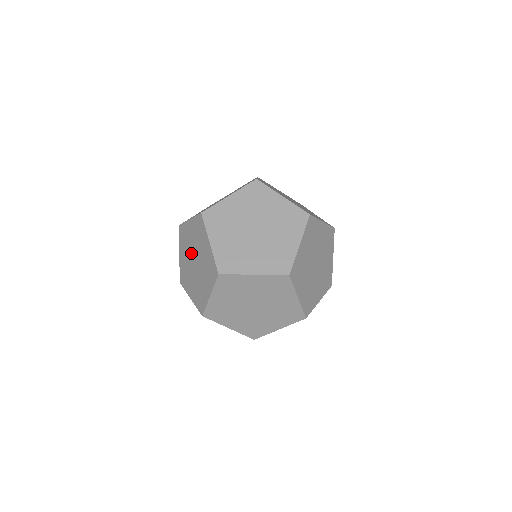
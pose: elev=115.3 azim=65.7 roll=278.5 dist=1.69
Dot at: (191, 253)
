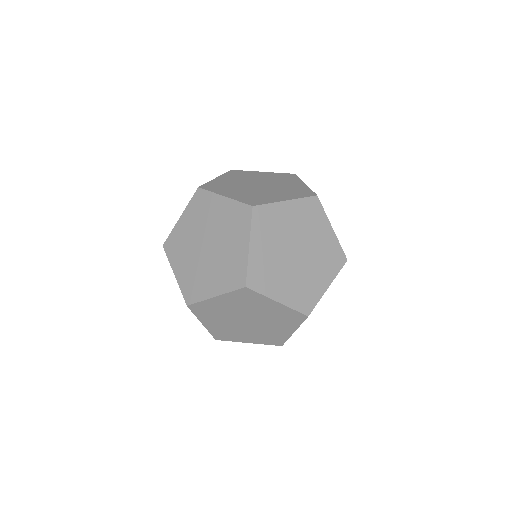
Dot at: (196, 244)
